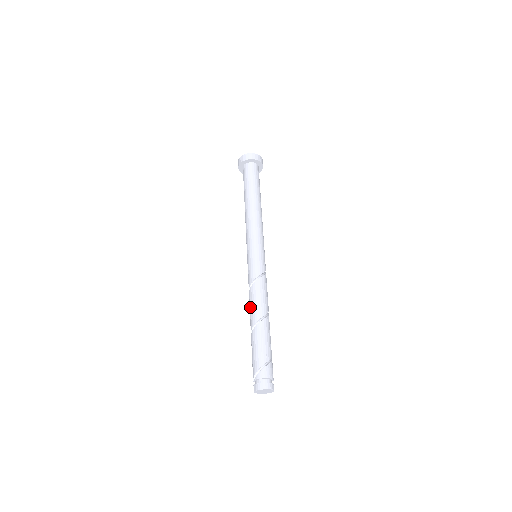
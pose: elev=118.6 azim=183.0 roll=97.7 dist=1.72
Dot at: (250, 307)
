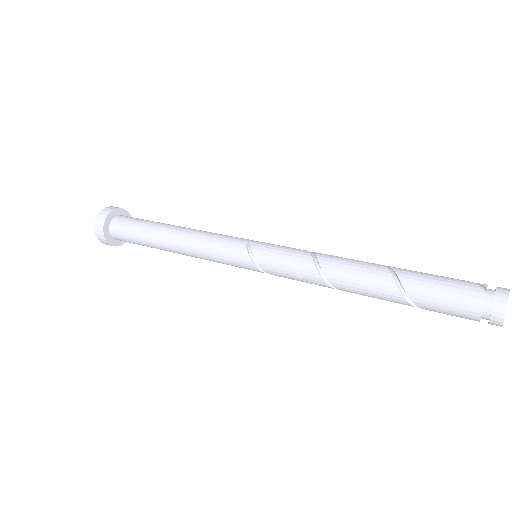
Dot at: (346, 259)
